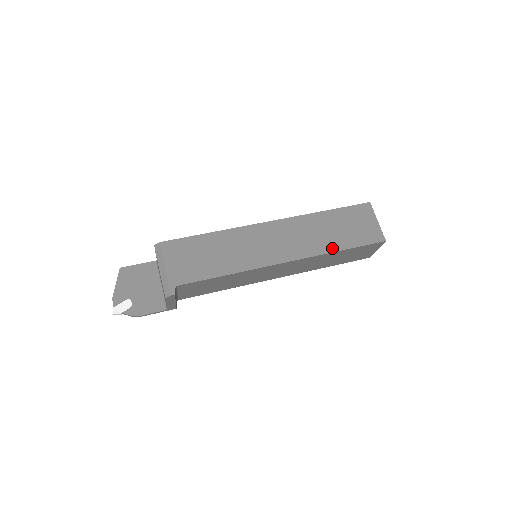
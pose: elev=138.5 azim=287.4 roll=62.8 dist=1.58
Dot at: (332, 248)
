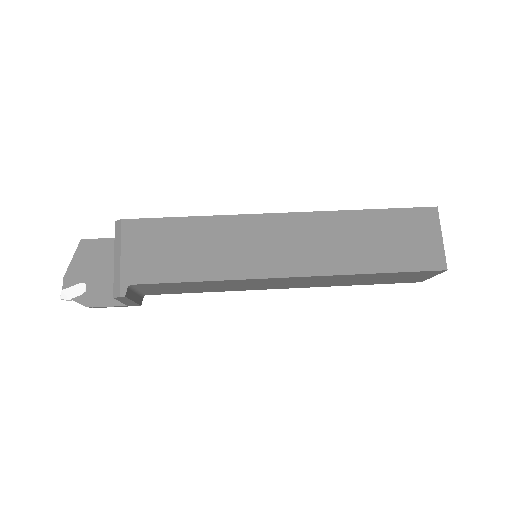
Dot at: (362, 267)
